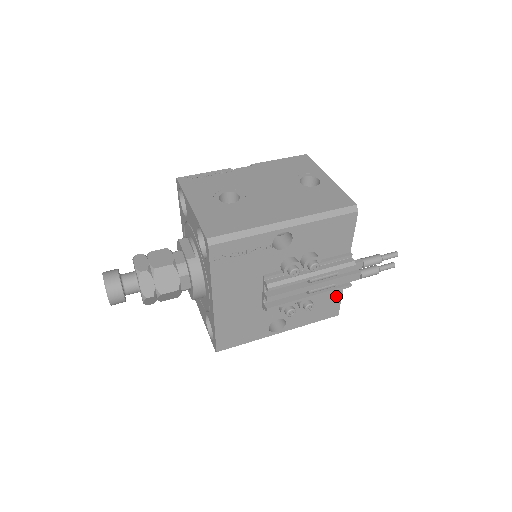
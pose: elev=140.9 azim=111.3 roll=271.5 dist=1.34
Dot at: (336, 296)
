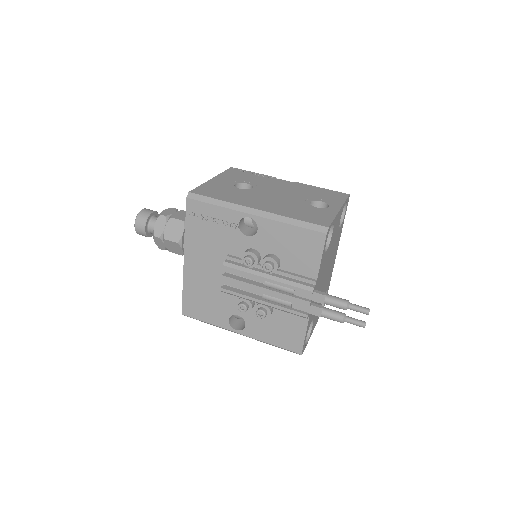
Dot at: (300, 327)
